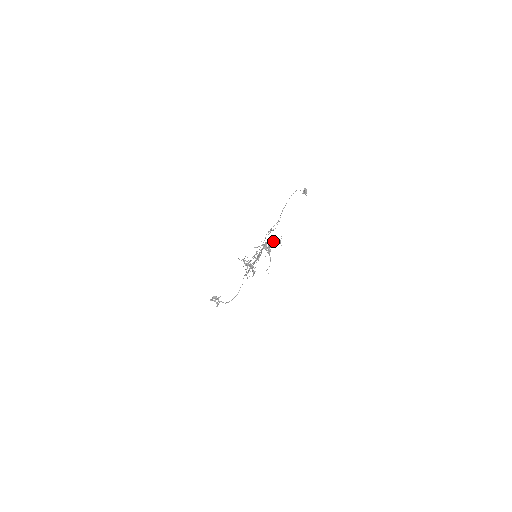
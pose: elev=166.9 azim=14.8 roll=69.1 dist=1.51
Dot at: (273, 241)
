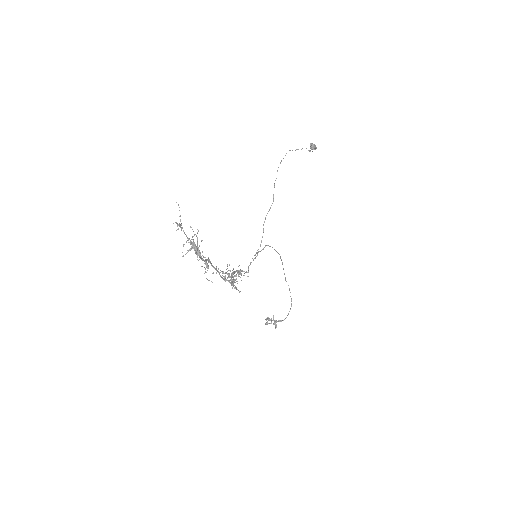
Dot at: (192, 237)
